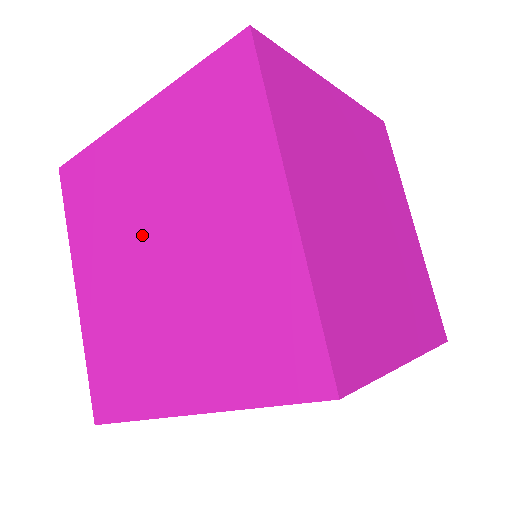
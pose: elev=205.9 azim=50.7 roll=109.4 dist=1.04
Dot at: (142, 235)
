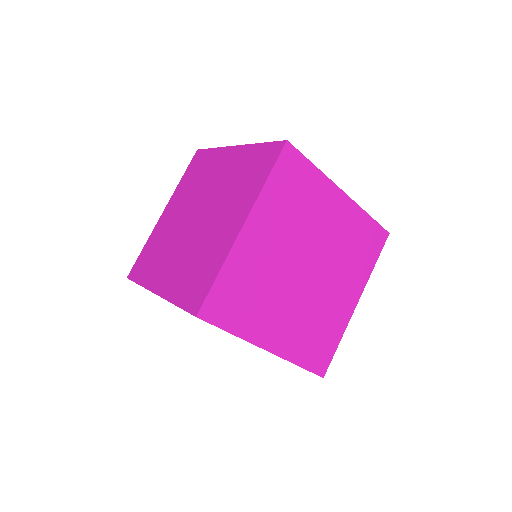
Dot at: occluded
